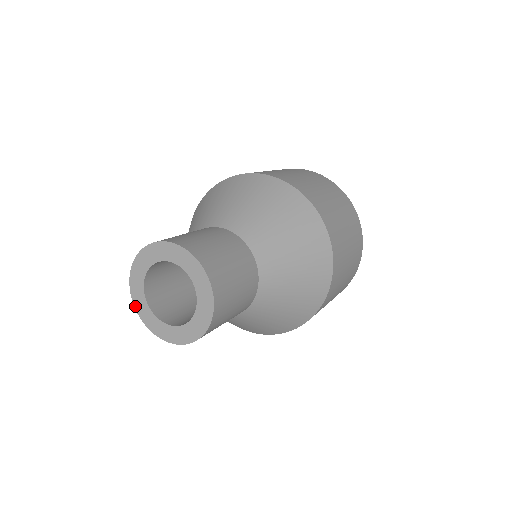
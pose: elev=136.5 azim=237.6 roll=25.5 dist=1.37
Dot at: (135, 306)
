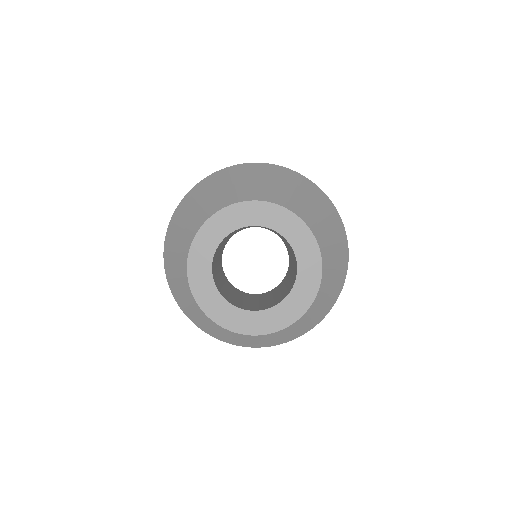
Dot at: (202, 308)
